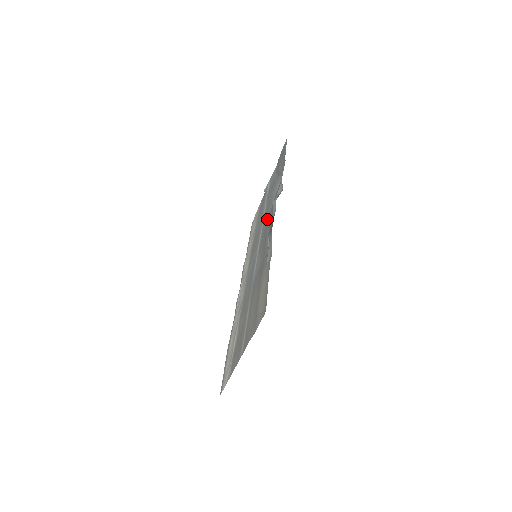
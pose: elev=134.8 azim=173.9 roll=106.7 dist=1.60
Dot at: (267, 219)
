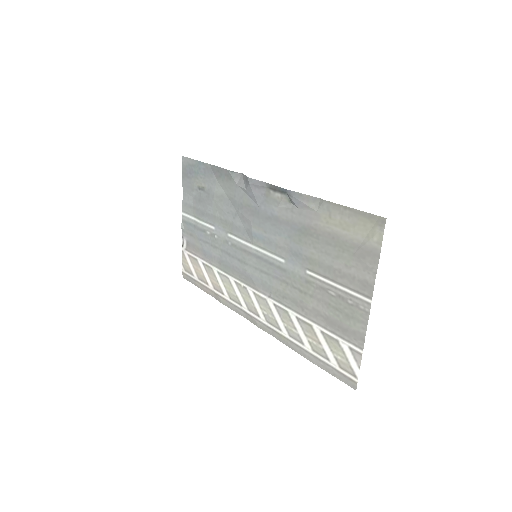
Dot at: (238, 219)
